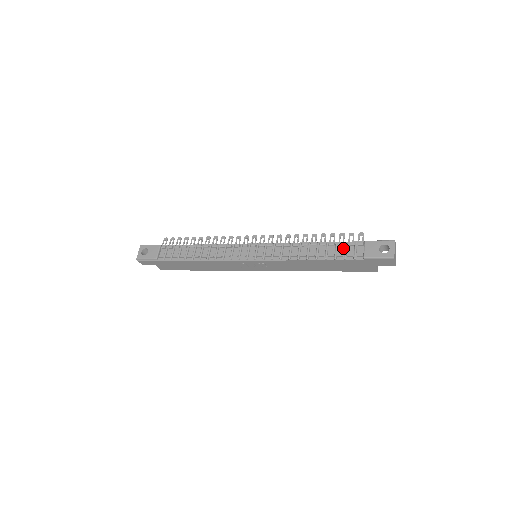
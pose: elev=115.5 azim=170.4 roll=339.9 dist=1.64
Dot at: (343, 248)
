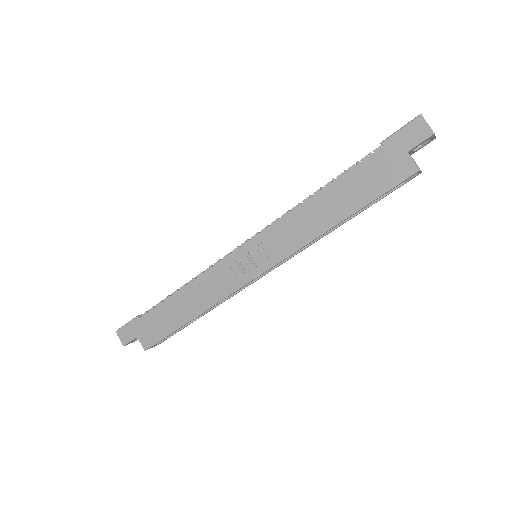
Dot at: occluded
